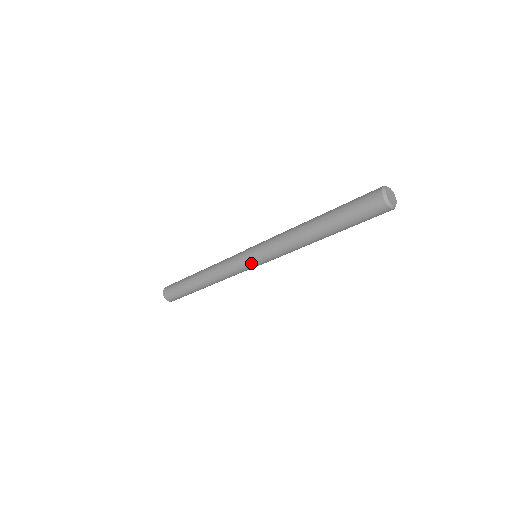
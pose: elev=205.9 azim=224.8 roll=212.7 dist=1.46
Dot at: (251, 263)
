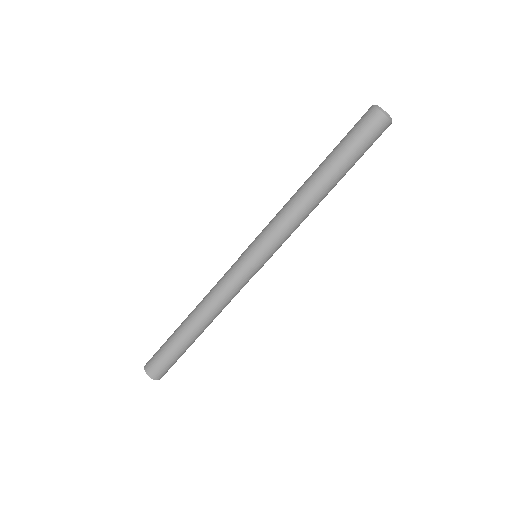
Dot at: (248, 256)
